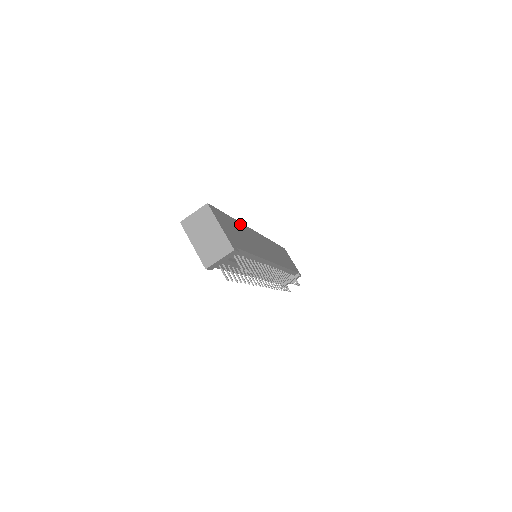
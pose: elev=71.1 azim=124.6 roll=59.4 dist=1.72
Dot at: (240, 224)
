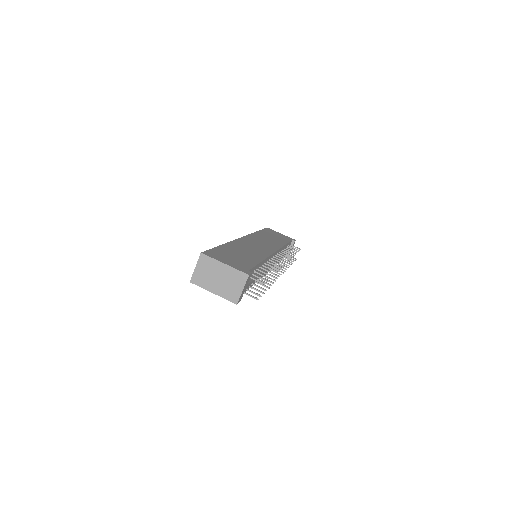
Dot at: (230, 244)
